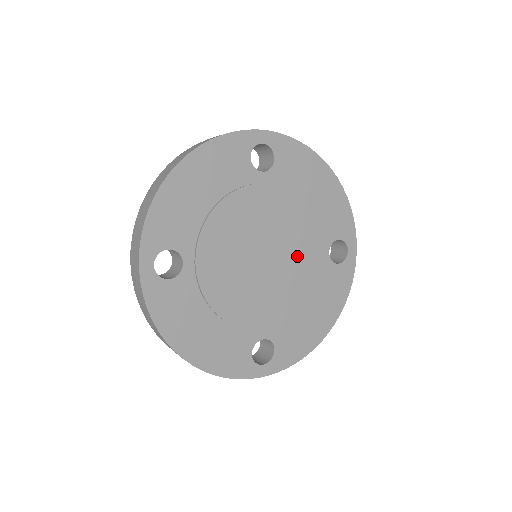
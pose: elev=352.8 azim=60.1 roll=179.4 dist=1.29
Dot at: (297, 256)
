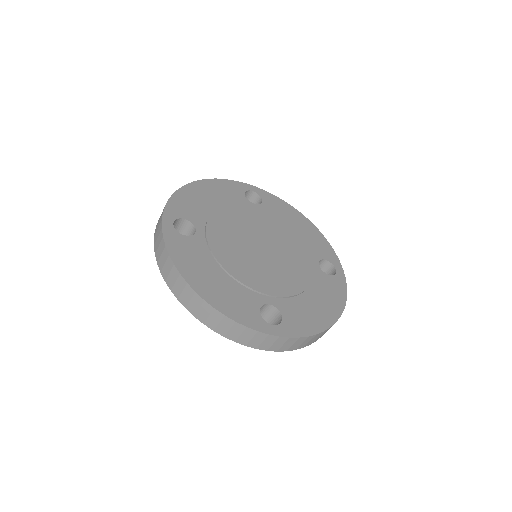
Dot at: (290, 256)
